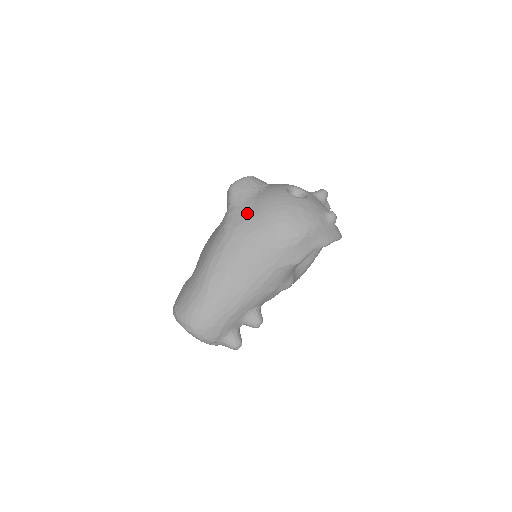
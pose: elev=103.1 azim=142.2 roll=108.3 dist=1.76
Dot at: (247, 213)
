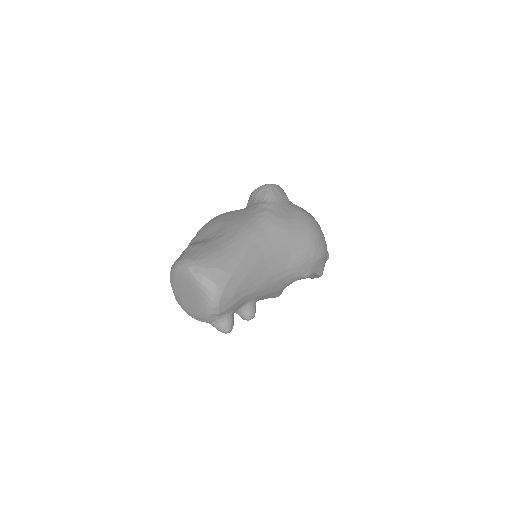
Dot at: (288, 213)
